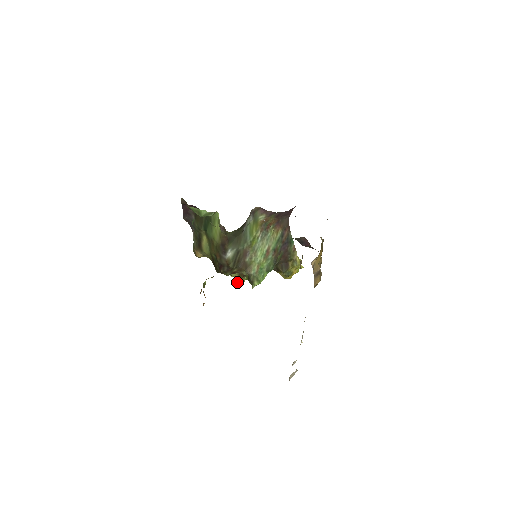
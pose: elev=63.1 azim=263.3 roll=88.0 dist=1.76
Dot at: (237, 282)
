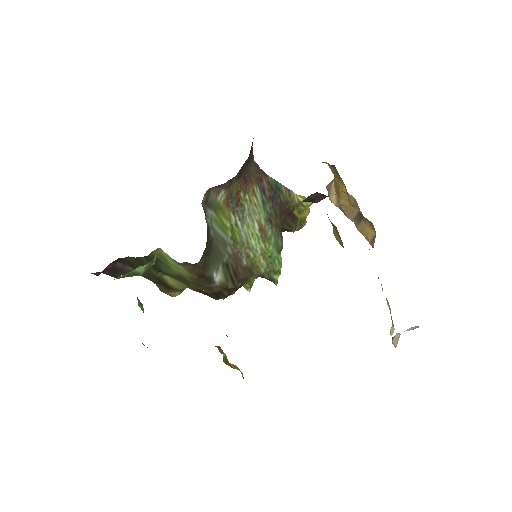
Dot at: (249, 288)
